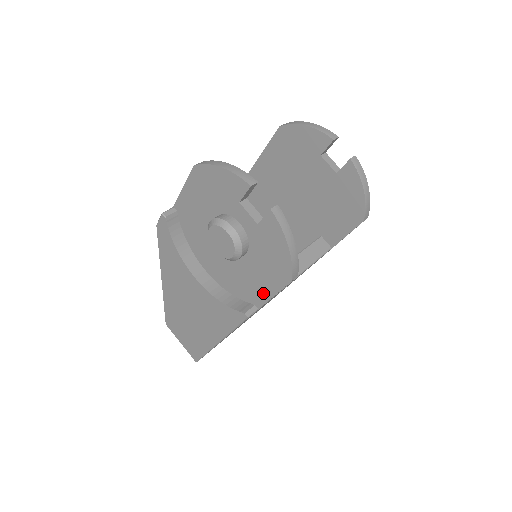
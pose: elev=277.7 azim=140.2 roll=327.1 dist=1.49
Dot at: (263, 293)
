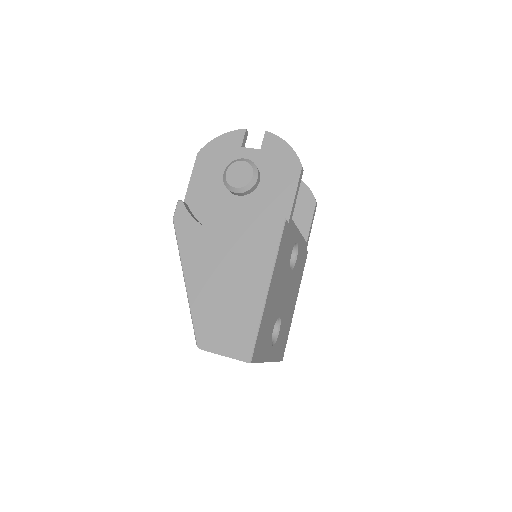
Dot at: (286, 201)
